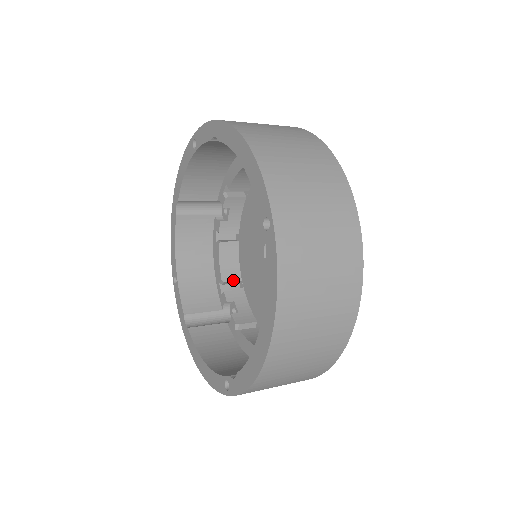
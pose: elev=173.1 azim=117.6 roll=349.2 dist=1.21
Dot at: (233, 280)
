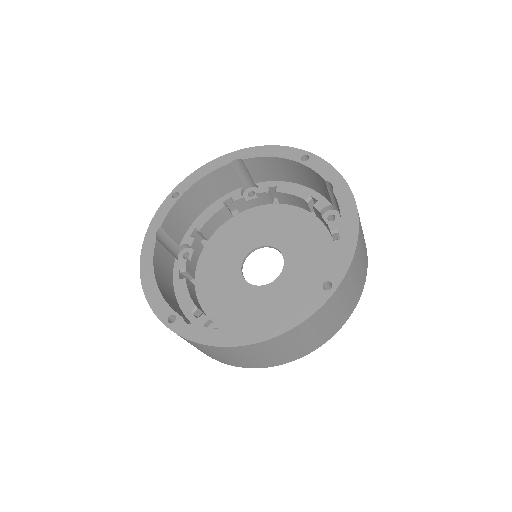
Dot at: (205, 235)
